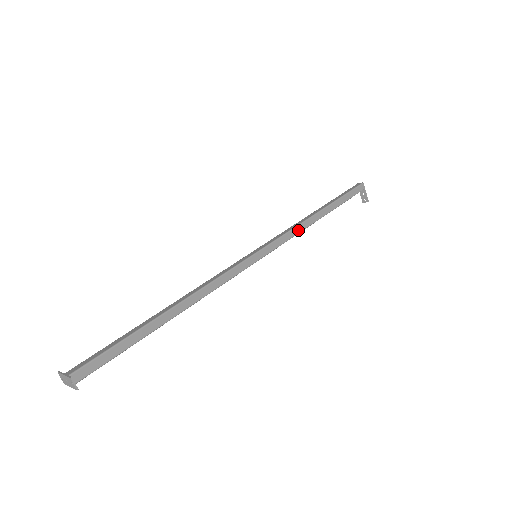
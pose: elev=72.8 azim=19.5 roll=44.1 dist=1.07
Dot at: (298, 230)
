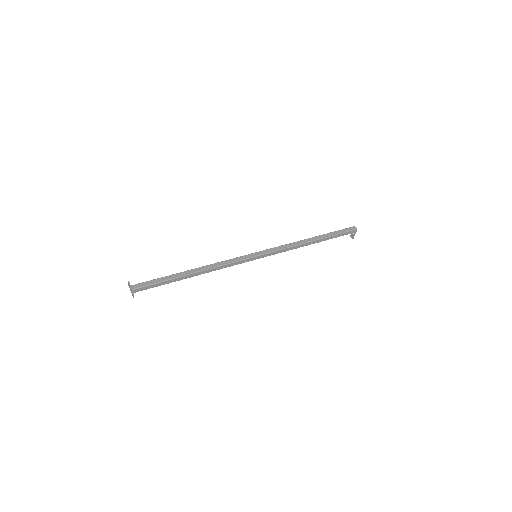
Dot at: (291, 249)
